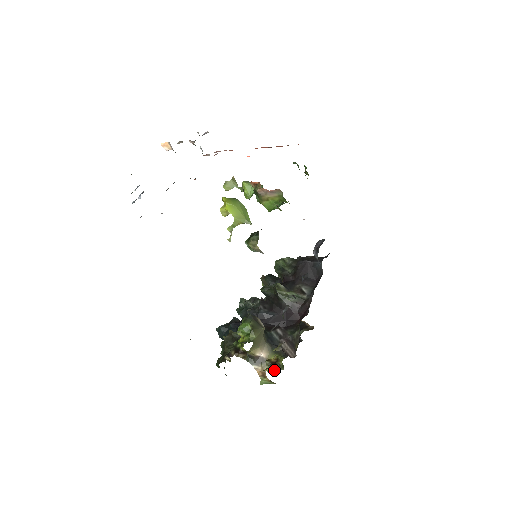
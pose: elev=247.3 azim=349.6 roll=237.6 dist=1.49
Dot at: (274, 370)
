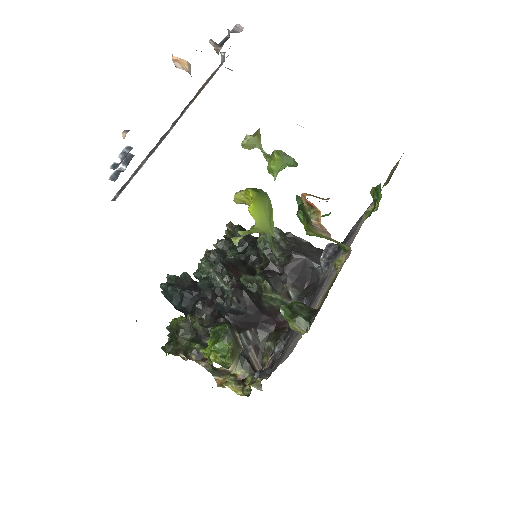
Dot at: (238, 389)
